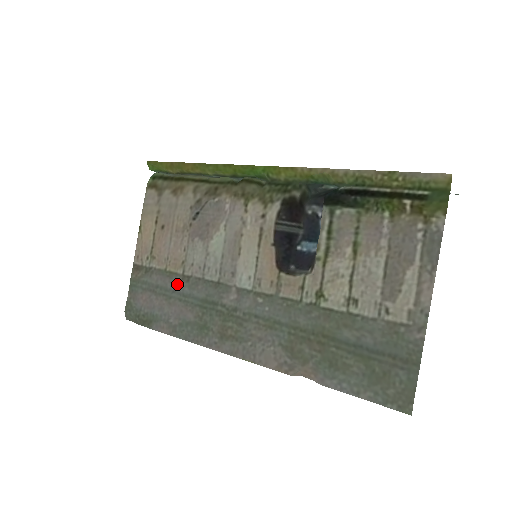
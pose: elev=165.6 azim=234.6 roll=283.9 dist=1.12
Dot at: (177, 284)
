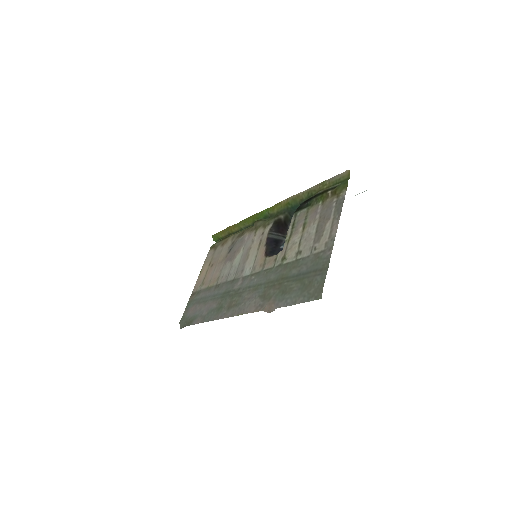
Dot at: (212, 291)
